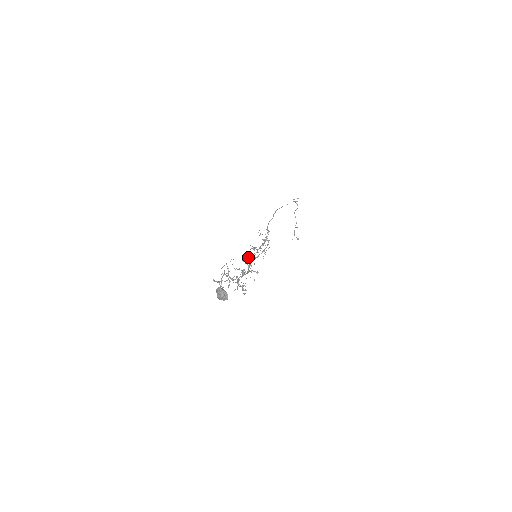
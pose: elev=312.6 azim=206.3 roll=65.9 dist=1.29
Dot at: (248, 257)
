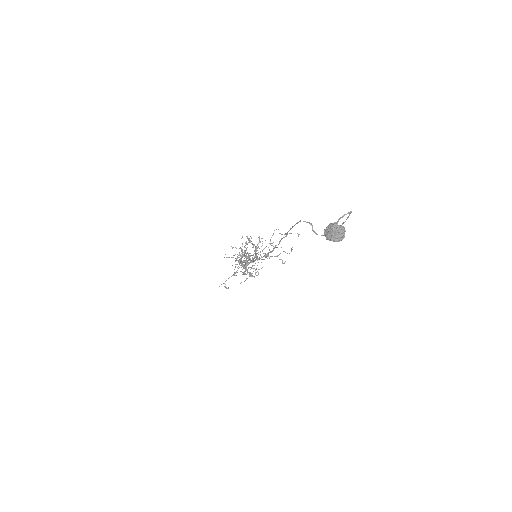
Dot at: (233, 257)
